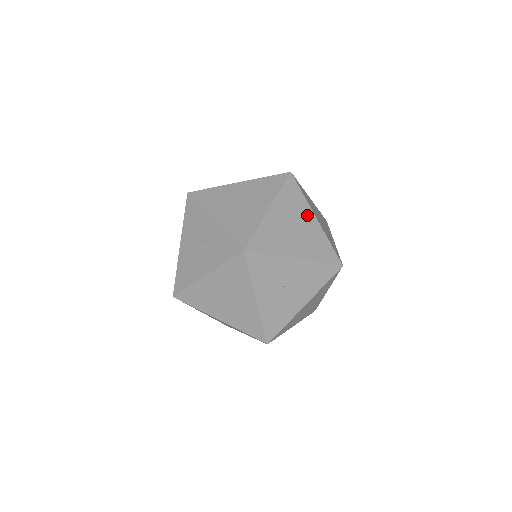
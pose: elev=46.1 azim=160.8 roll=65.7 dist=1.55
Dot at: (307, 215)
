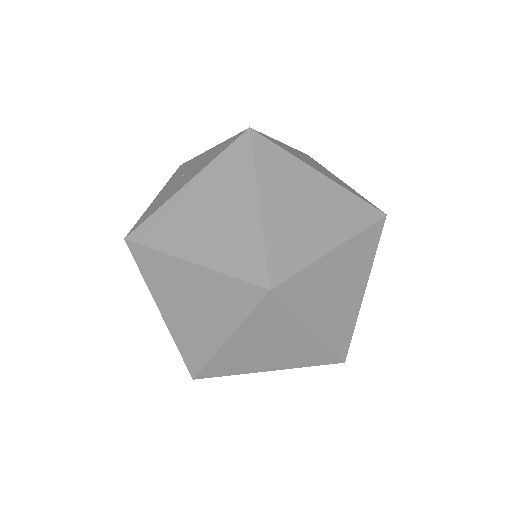
Dot at: occluded
